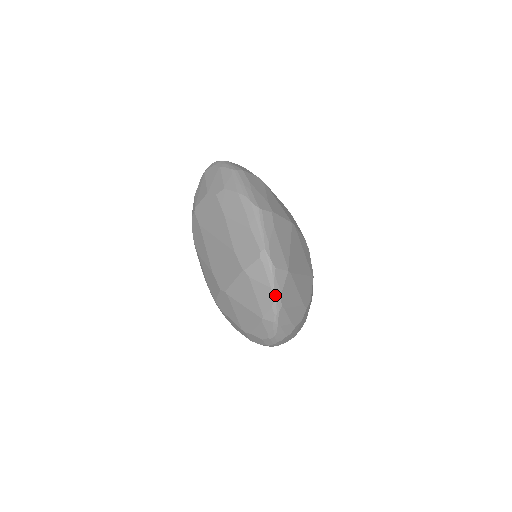
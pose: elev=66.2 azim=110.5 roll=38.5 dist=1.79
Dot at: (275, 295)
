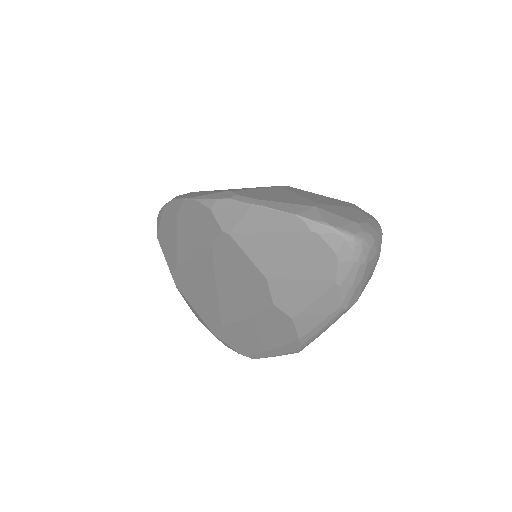
Dot at: occluded
